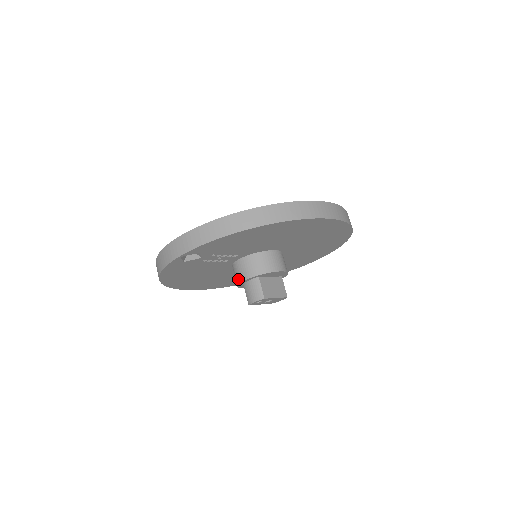
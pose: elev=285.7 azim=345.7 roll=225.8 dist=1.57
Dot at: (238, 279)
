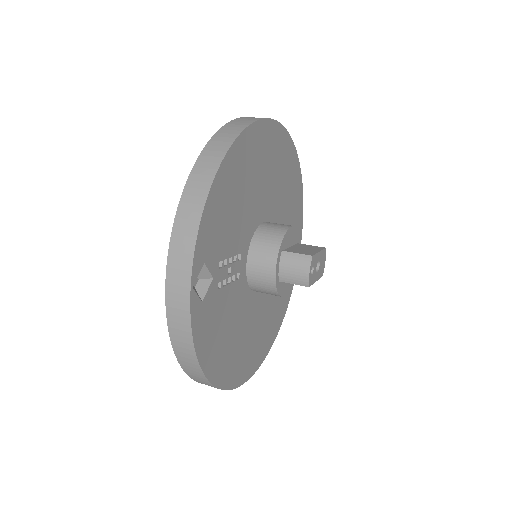
Dot at: (269, 280)
